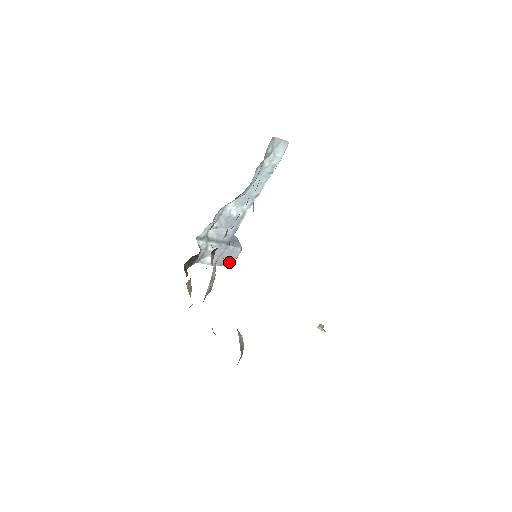
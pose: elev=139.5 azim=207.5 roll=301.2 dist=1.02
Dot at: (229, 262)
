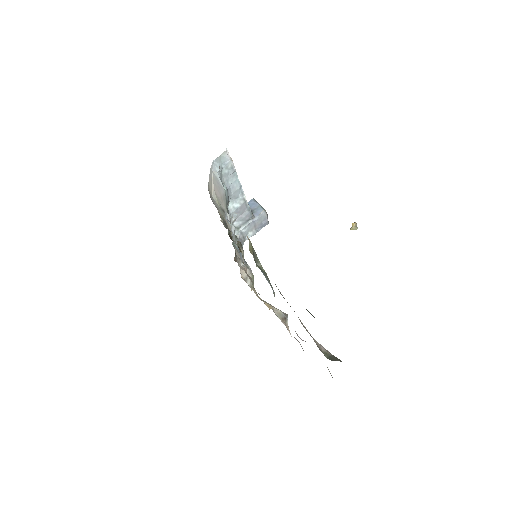
Dot at: (265, 223)
